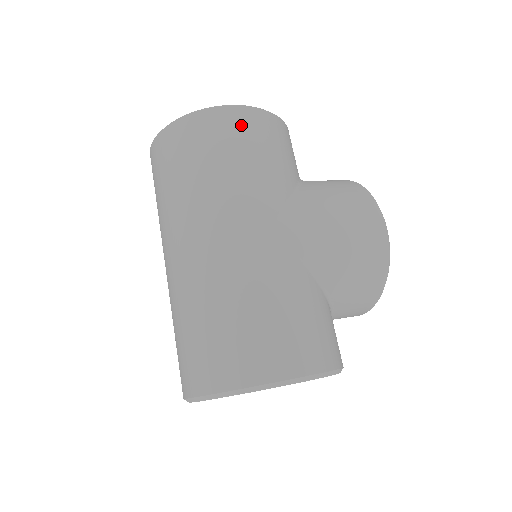
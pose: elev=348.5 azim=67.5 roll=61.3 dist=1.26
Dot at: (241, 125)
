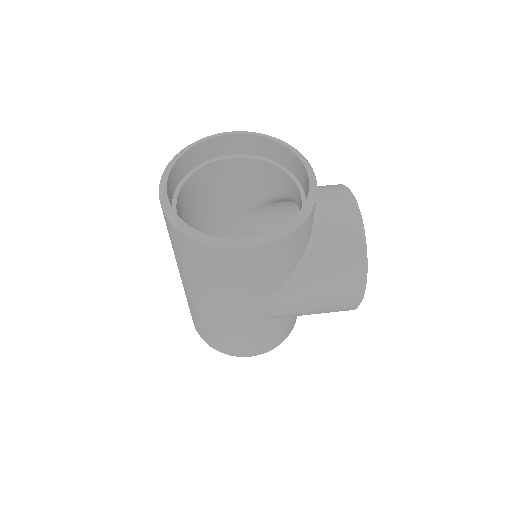
Dot at: (241, 262)
